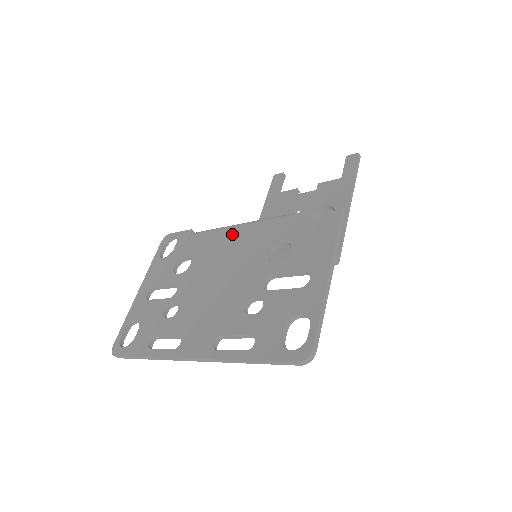
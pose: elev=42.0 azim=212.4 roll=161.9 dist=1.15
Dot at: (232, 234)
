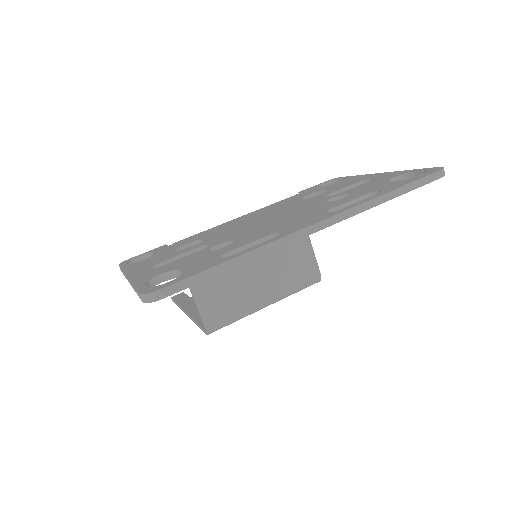
Dot at: (238, 219)
